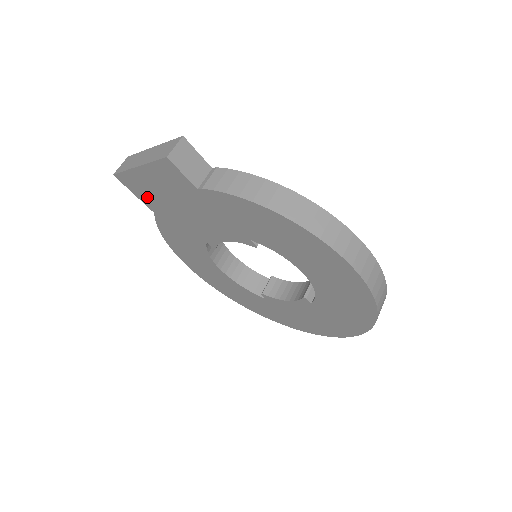
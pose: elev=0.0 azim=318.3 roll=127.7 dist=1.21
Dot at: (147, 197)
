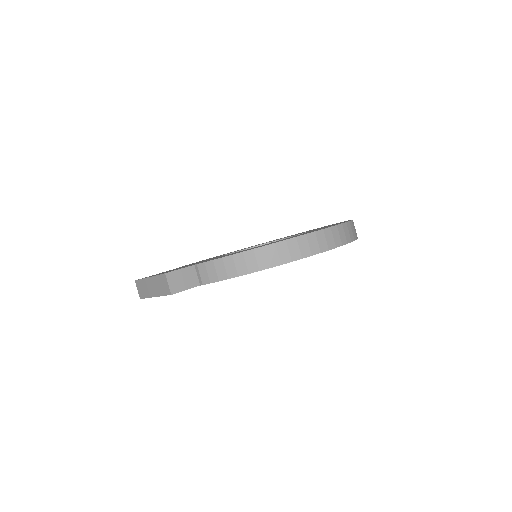
Dot at: occluded
